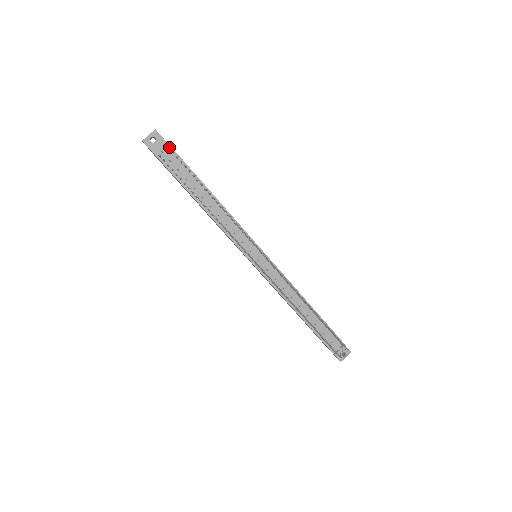
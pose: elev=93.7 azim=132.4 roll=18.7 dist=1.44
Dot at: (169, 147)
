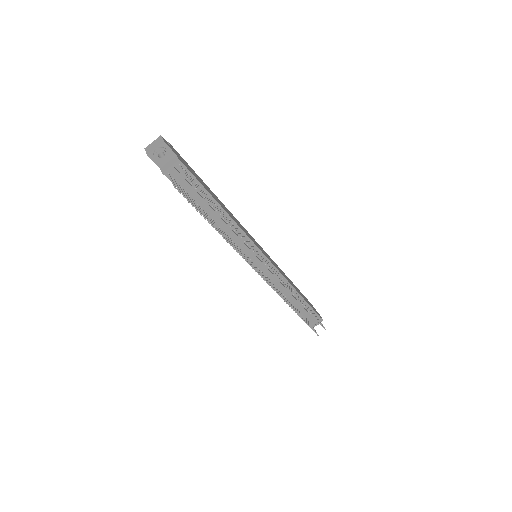
Dot at: (187, 179)
